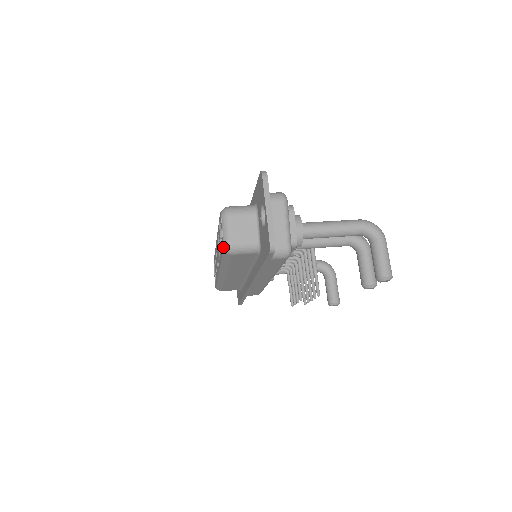
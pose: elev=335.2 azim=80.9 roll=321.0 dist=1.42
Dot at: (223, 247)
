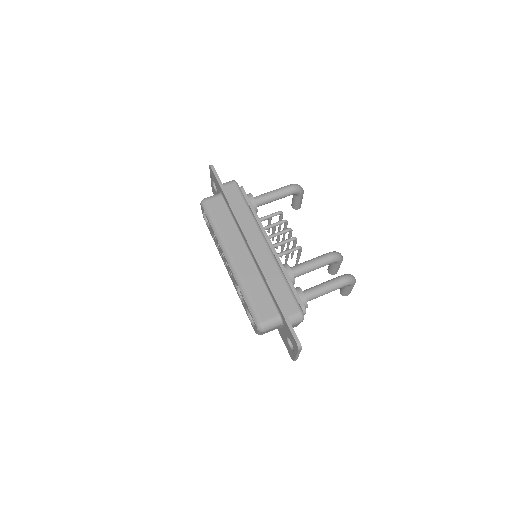
Dot at: occluded
